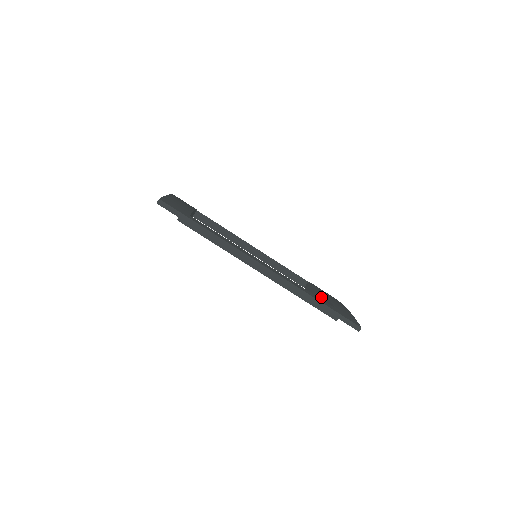
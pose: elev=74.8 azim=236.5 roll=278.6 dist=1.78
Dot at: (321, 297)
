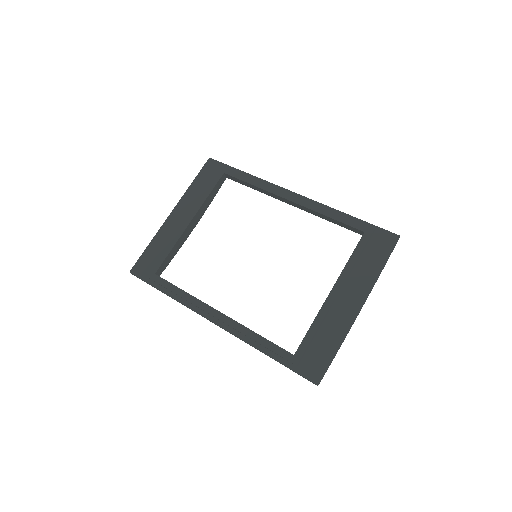
Dot at: occluded
